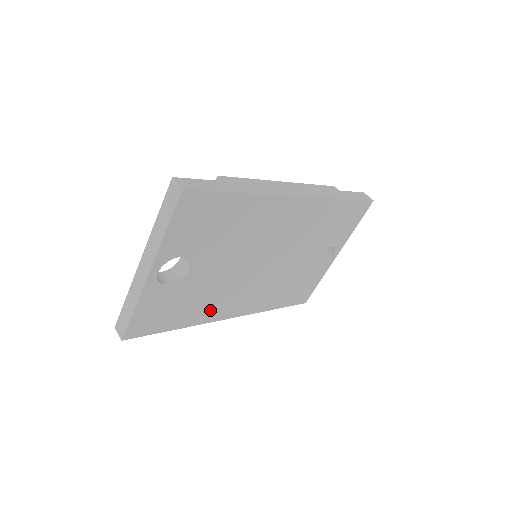
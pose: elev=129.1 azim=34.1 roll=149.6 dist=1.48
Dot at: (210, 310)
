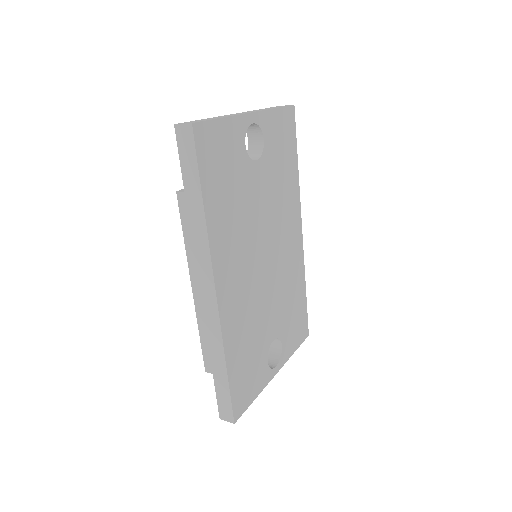
Dot at: (224, 239)
